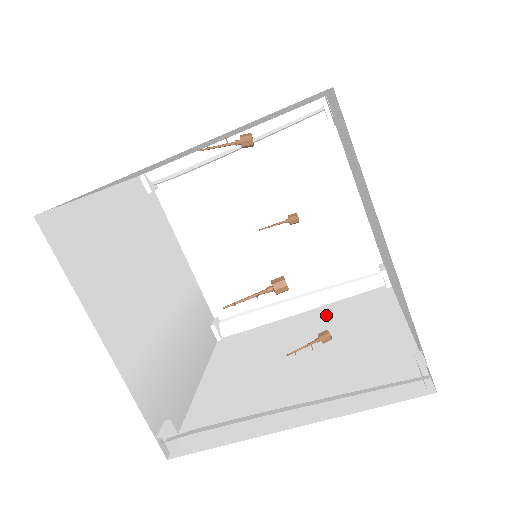
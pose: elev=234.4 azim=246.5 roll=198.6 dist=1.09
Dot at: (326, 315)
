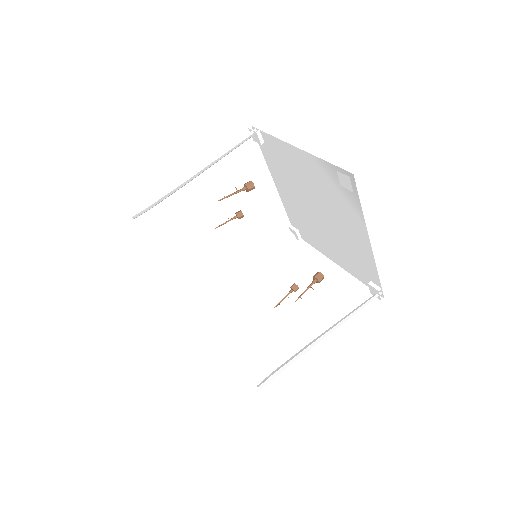
Dot at: occluded
